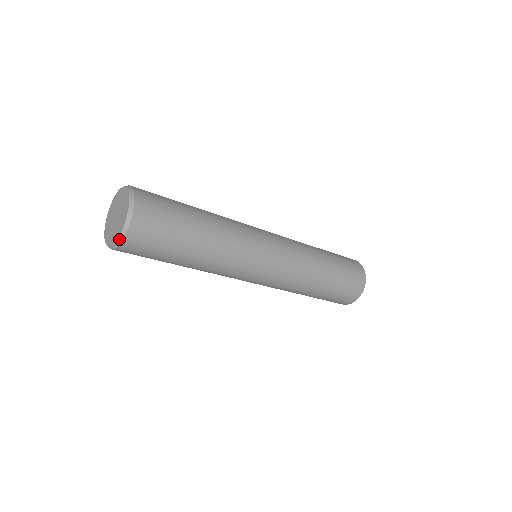
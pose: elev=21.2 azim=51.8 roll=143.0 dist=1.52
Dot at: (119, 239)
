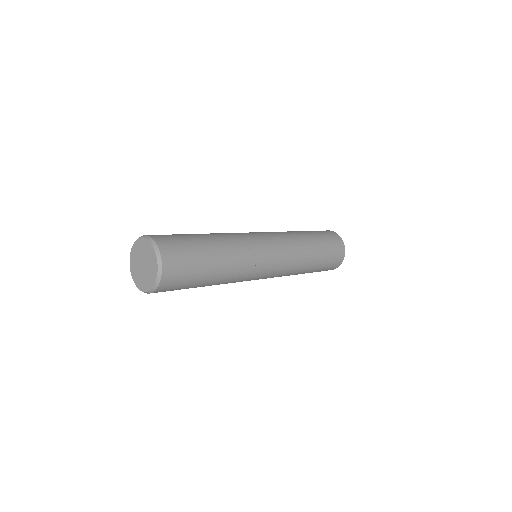
Dot at: (158, 272)
